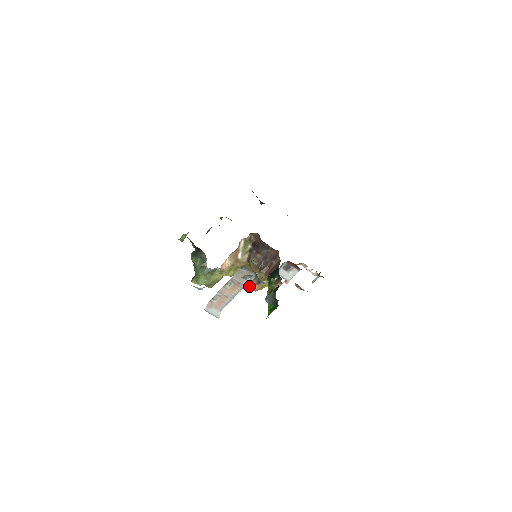
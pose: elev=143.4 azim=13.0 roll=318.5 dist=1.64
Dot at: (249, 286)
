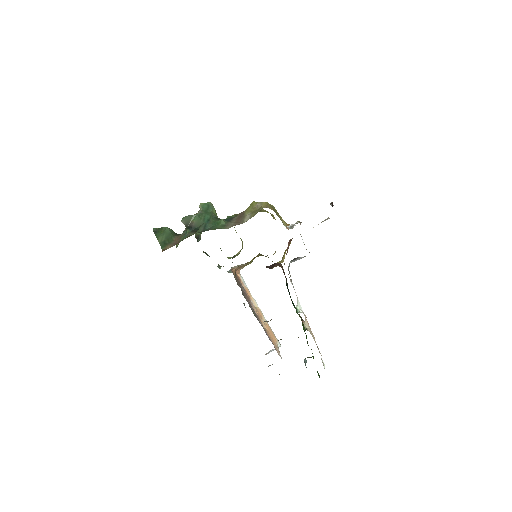
Dot at: occluded
